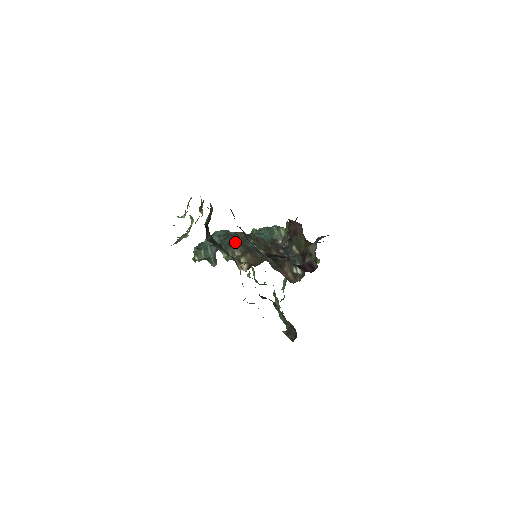
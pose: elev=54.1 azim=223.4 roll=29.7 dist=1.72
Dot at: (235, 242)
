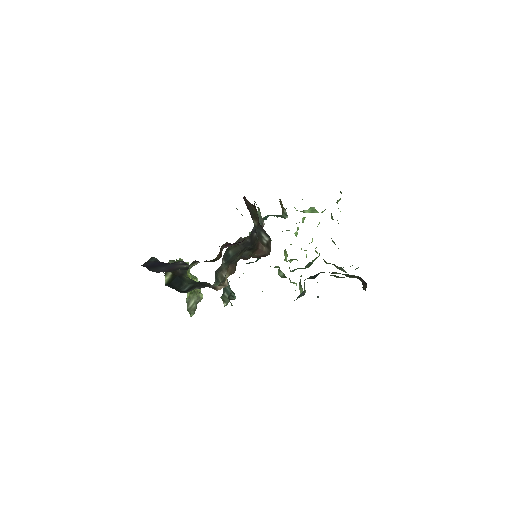
Dot at: (221, 266)
